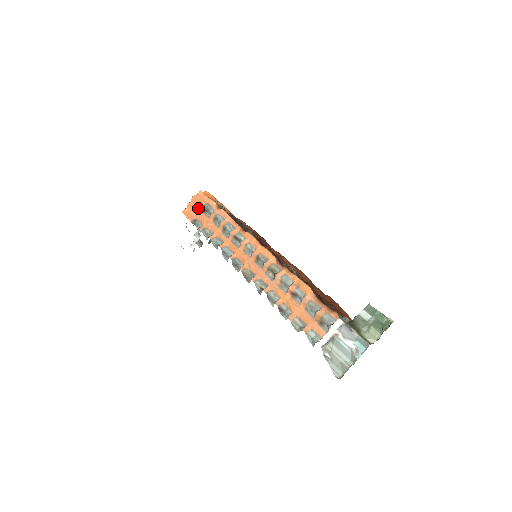
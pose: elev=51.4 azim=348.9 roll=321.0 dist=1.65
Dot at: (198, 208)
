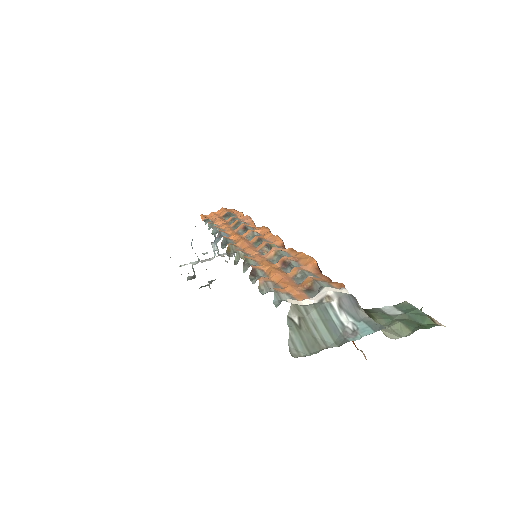
Dot at: (220, 214)
